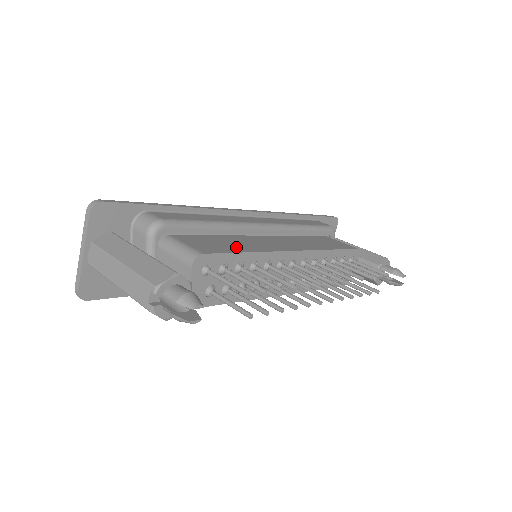
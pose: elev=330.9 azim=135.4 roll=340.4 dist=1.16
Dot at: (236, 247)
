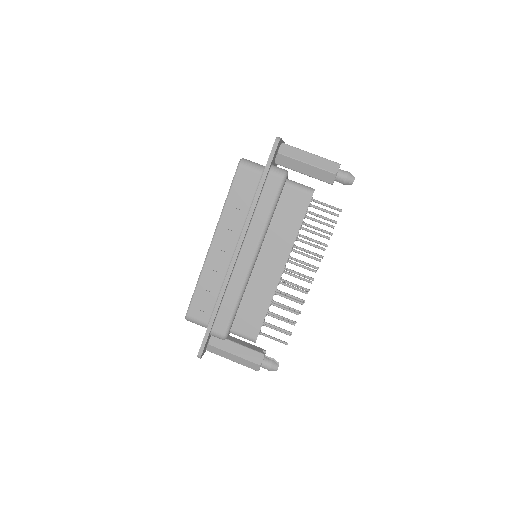
Dot at: (259, 309)
